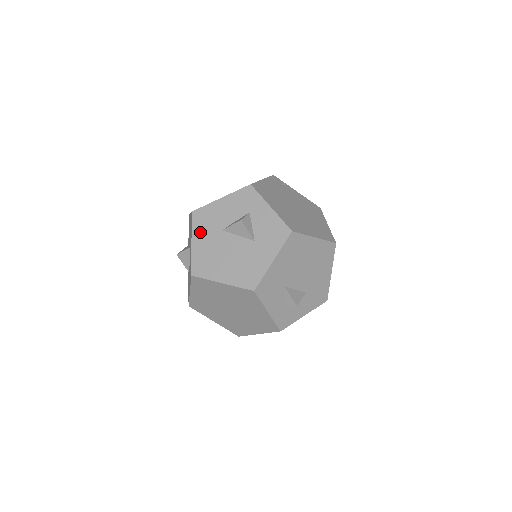
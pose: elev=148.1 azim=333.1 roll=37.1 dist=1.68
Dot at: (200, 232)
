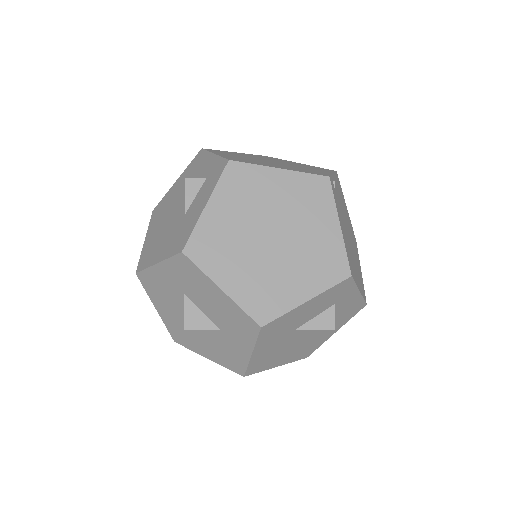
Dot at: (267, 342)
